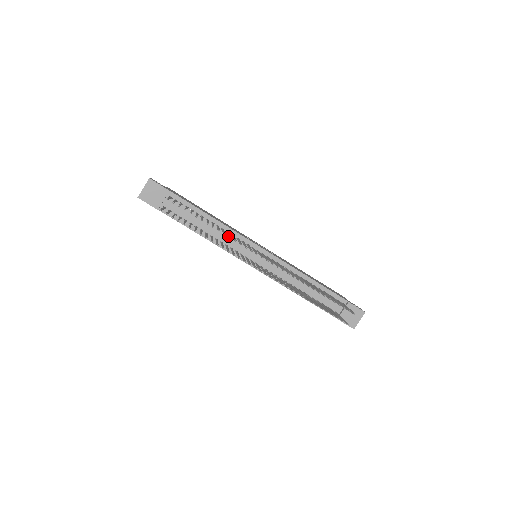
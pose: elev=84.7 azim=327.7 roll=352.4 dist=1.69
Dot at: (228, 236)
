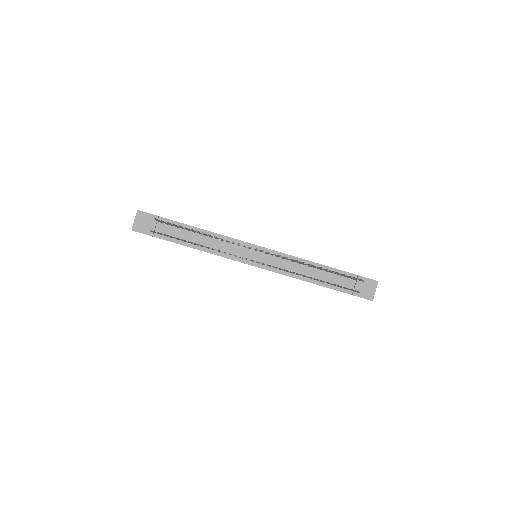
Dot at: occluded
